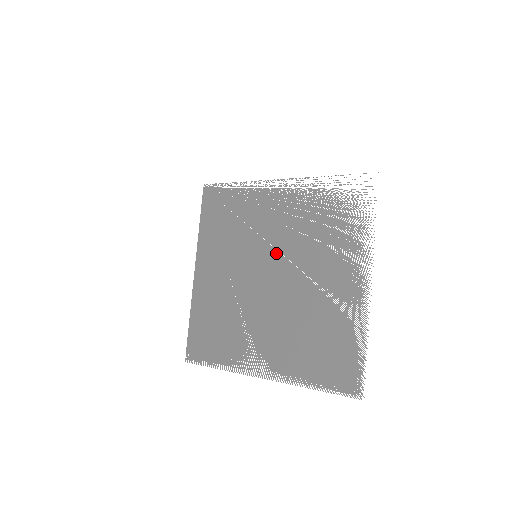
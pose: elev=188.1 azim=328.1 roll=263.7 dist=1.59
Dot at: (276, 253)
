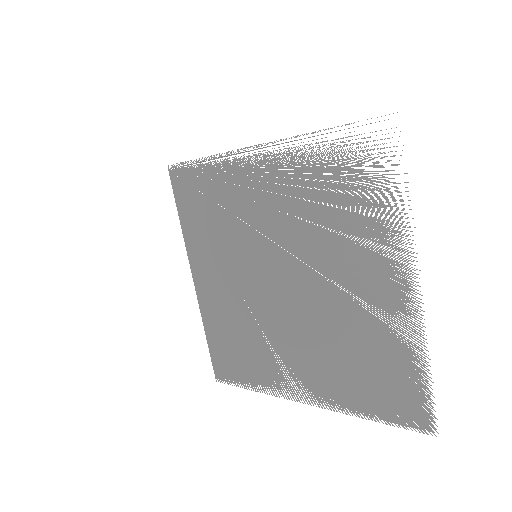
Dot at: (279, 251)
